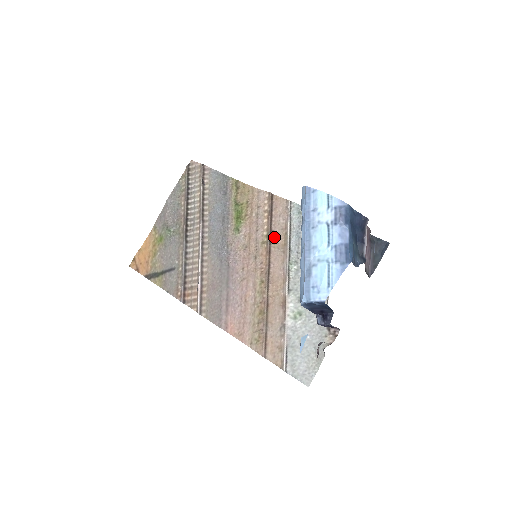
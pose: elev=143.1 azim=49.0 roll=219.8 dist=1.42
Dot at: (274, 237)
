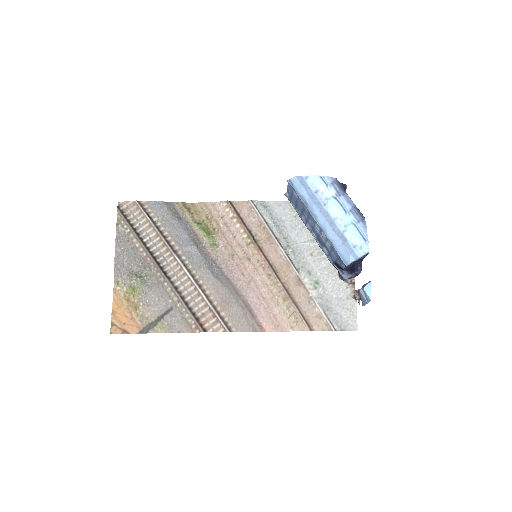
Dot at: (255, 235)
